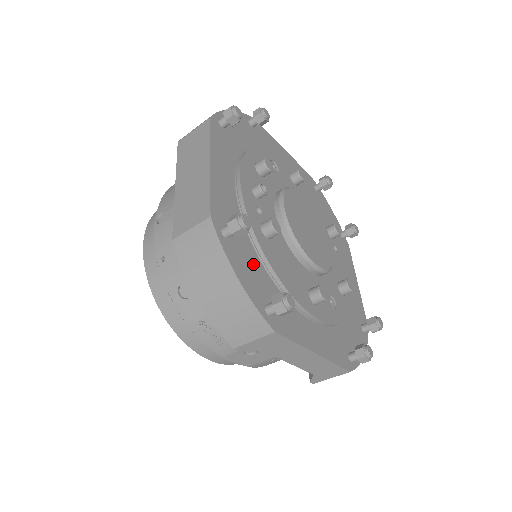
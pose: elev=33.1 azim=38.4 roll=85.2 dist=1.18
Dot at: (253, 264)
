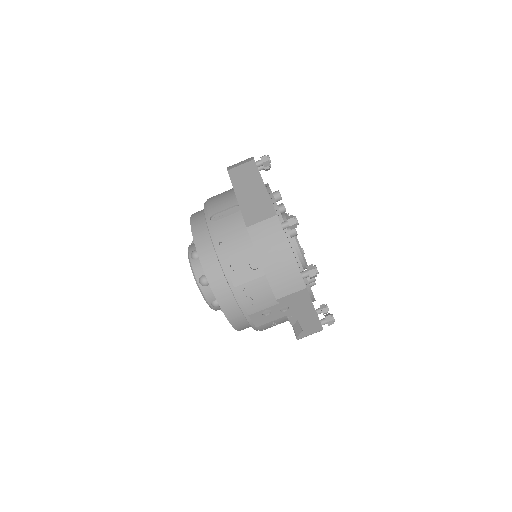
Dot at: occluded
